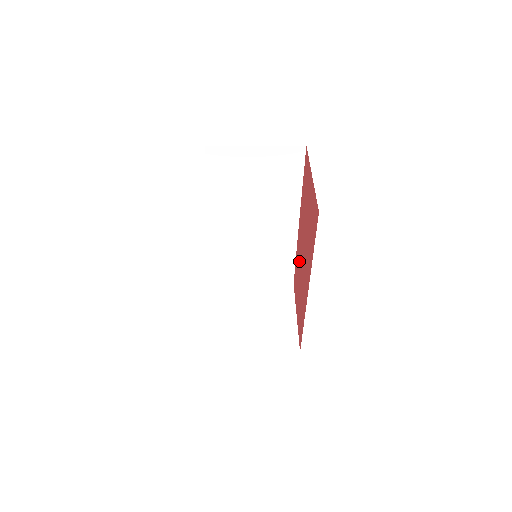
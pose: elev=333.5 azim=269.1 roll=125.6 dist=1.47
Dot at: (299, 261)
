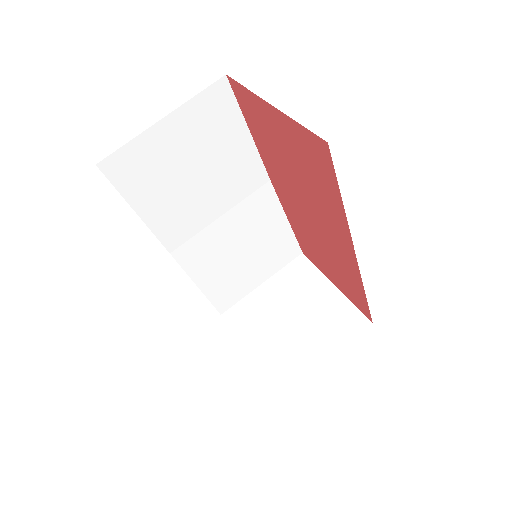
Dot at: (302, 225)
